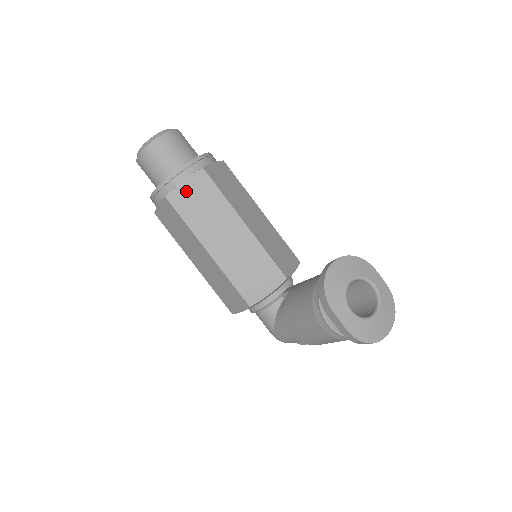
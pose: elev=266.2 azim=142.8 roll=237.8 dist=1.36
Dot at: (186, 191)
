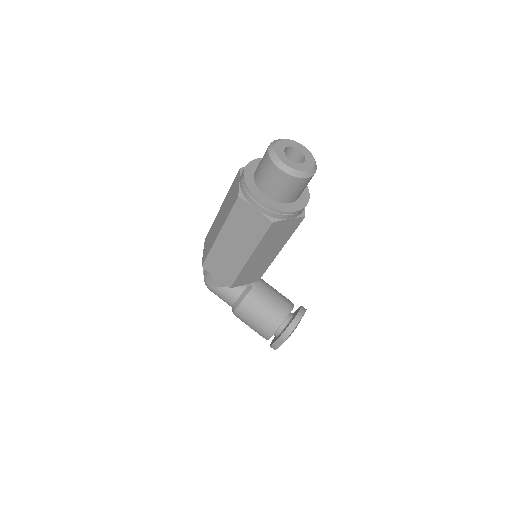
Dot at: (284, 225)
